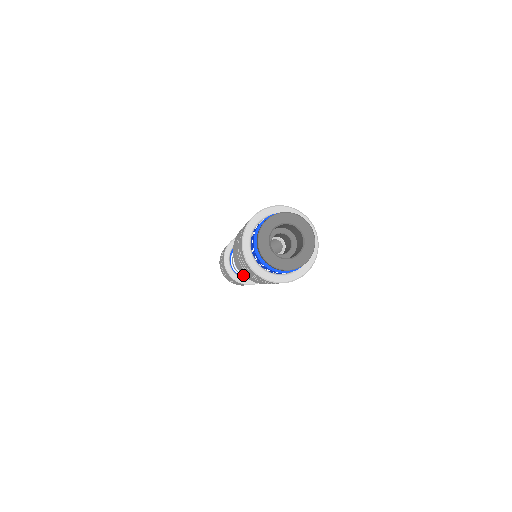
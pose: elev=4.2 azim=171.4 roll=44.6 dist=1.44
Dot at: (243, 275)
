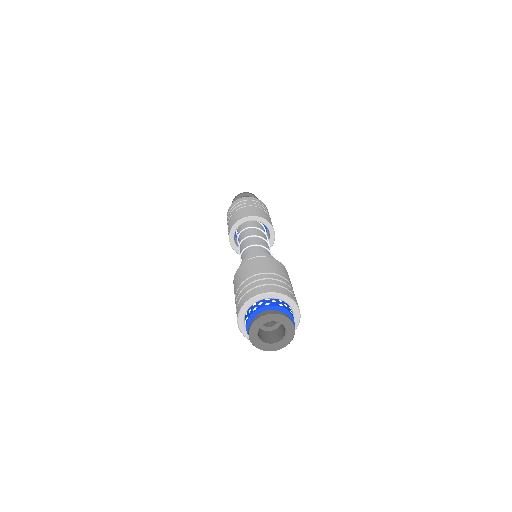
Dot at: occluded
